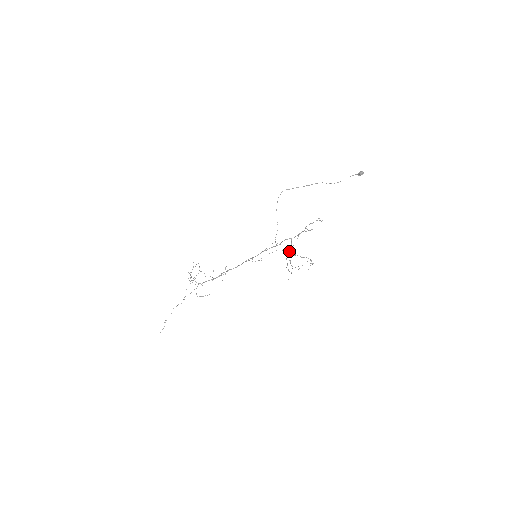
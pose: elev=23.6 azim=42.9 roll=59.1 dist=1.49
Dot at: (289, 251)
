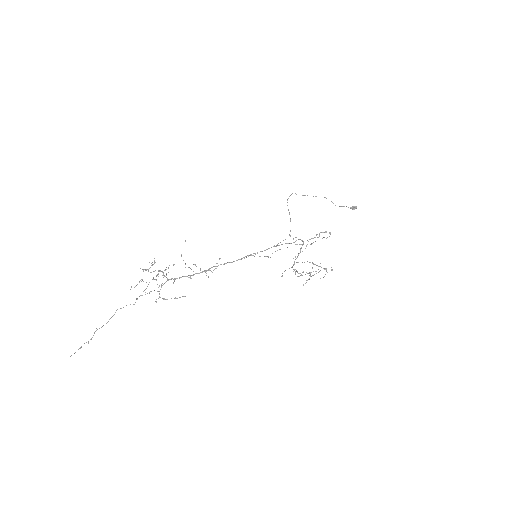
Dot at: occluded
